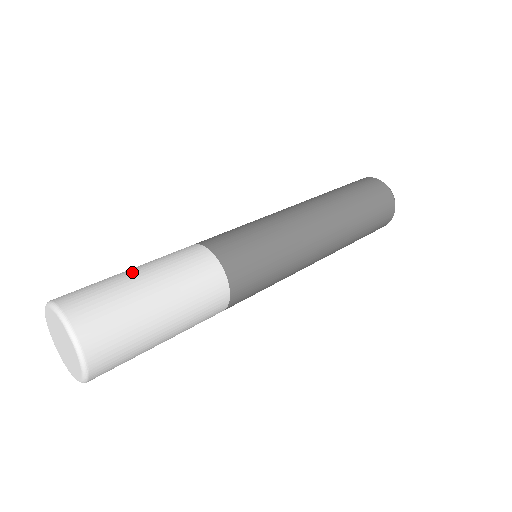
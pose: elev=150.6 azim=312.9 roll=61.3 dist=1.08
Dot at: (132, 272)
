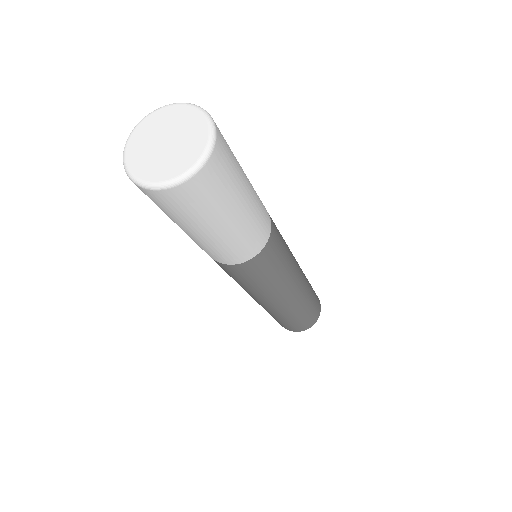
Dot at: occluded
